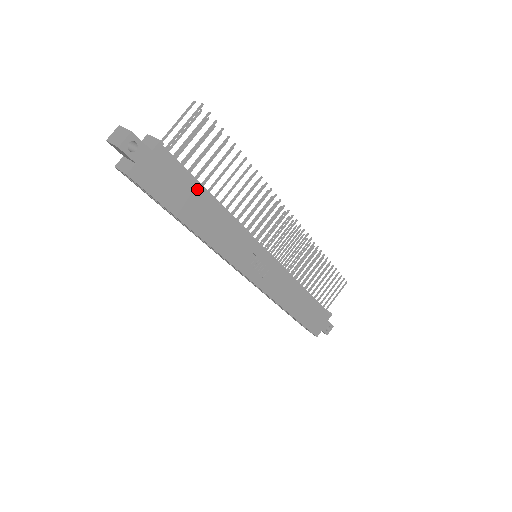
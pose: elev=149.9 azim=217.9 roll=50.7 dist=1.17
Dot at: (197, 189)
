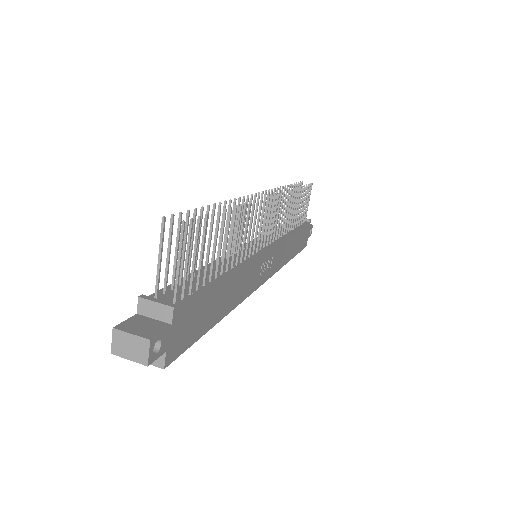
Dot at: (213, 291)
